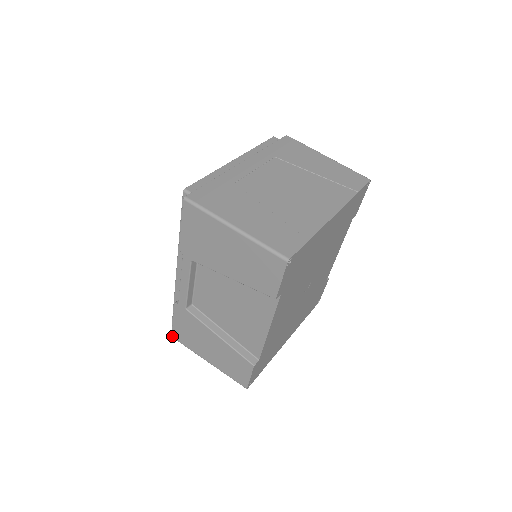
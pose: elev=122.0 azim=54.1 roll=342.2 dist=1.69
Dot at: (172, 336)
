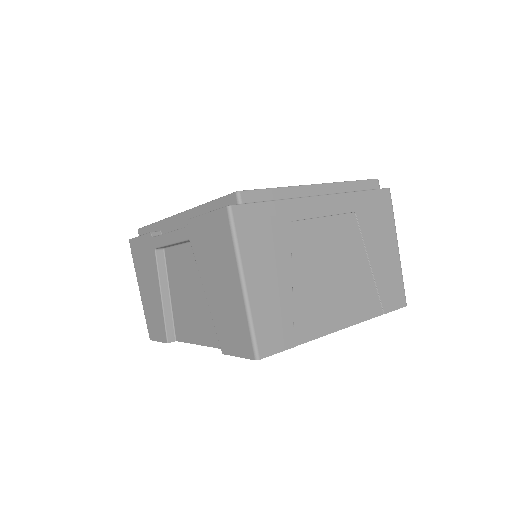
Dot at: (129, 240)
